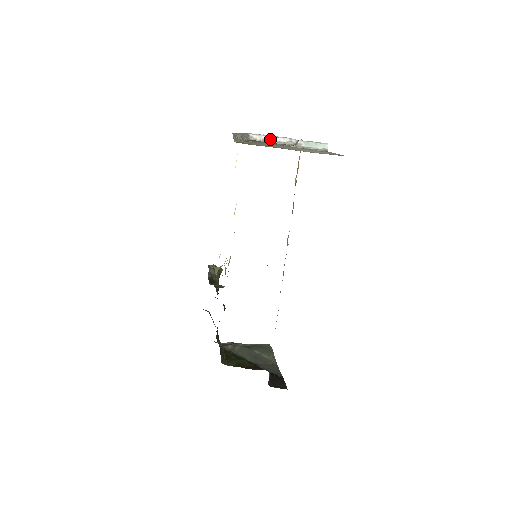
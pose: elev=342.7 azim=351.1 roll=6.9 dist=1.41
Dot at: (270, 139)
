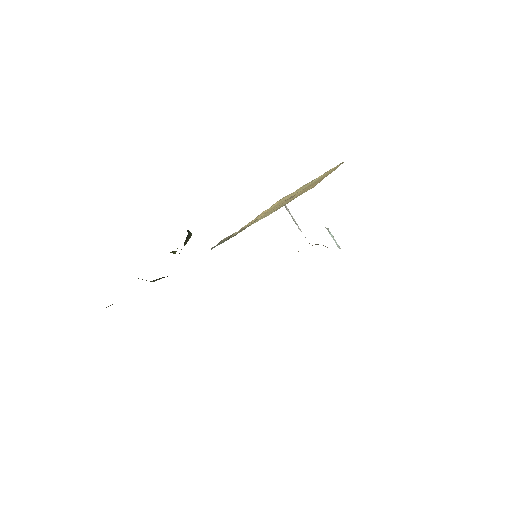
Dot at: (293, 218)
